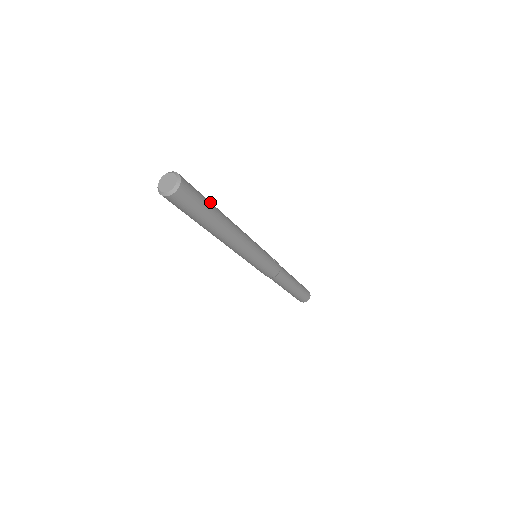
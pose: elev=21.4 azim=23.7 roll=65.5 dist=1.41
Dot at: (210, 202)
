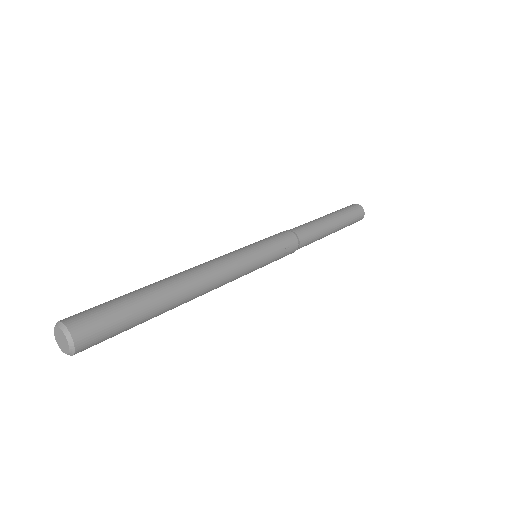
Dot at: (146, 310)
